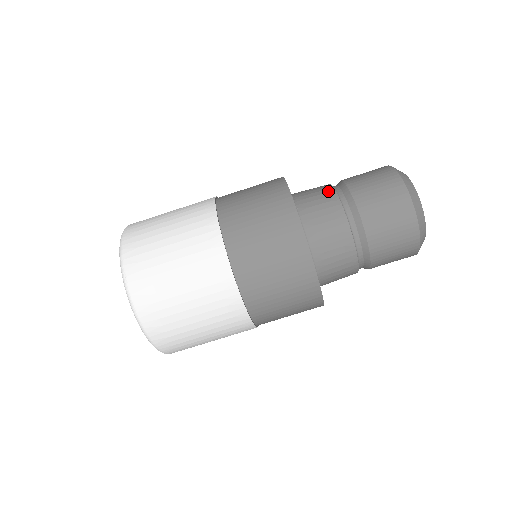
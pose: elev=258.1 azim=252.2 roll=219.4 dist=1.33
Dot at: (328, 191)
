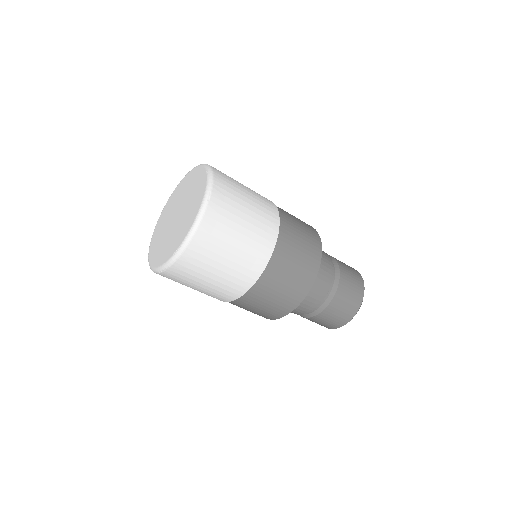
Dot at: (327, 254)
